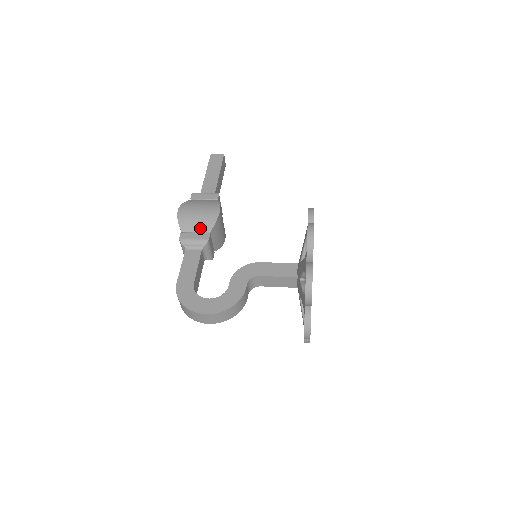
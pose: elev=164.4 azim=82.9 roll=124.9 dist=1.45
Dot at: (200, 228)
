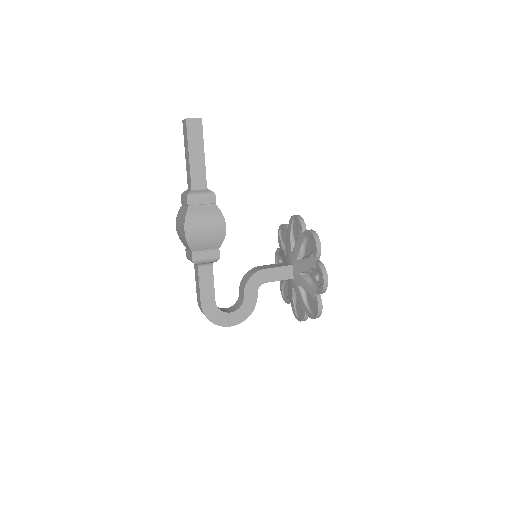
Dot at: (210, 247)
